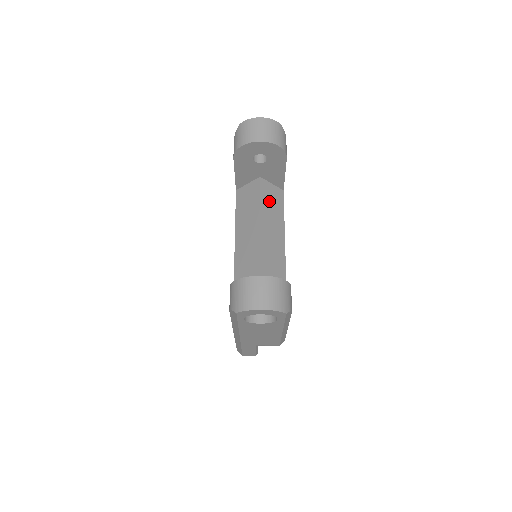
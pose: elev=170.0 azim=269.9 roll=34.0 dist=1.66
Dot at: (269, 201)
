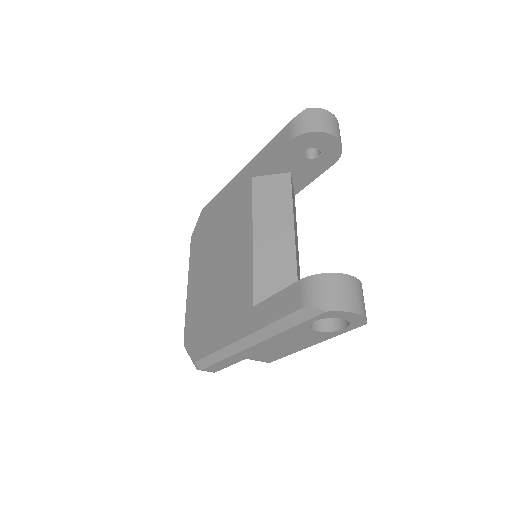
Dot at: (293, 201)
